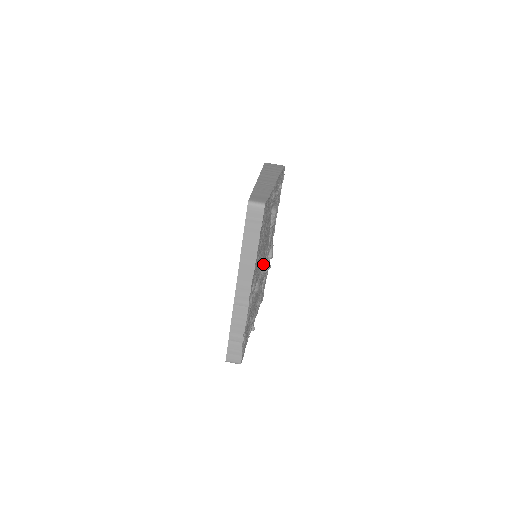
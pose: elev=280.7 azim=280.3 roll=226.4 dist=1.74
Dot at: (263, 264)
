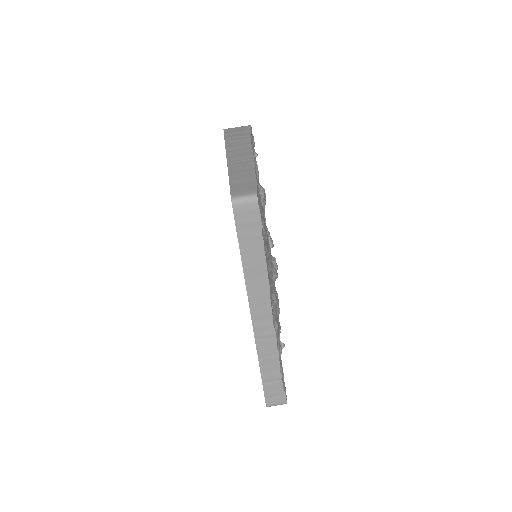
Dot at: (272, 268)
